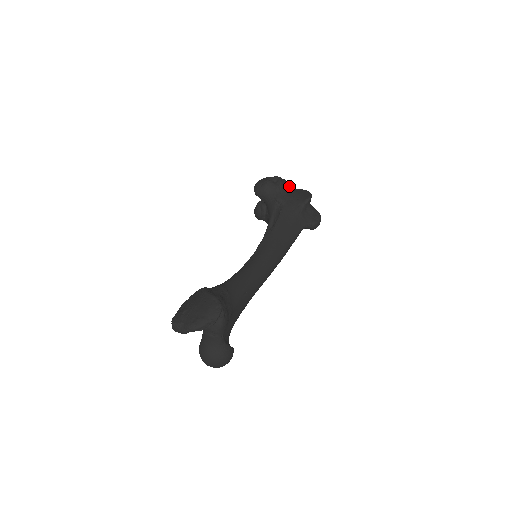
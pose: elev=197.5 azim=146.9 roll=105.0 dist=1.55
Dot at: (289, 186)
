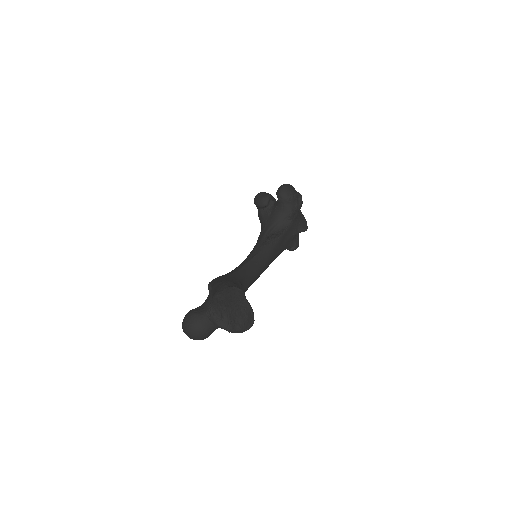
Dot at: occluded
